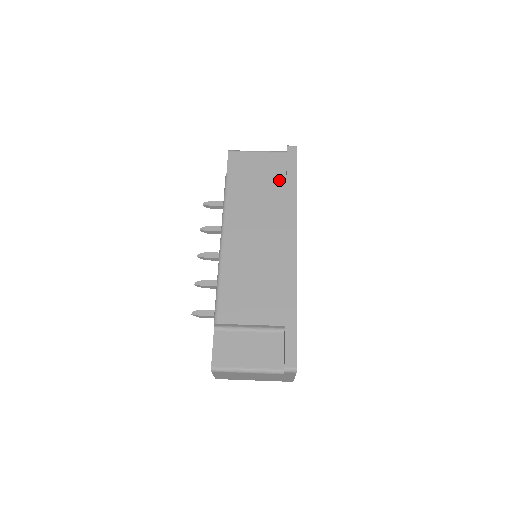
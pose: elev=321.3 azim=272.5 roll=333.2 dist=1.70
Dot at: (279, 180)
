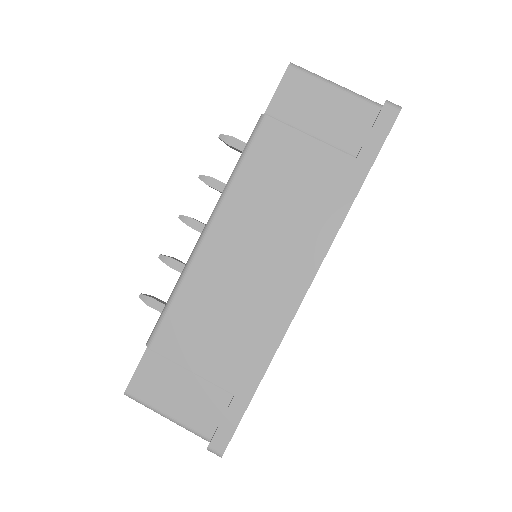
Dot at: (339, 163)
